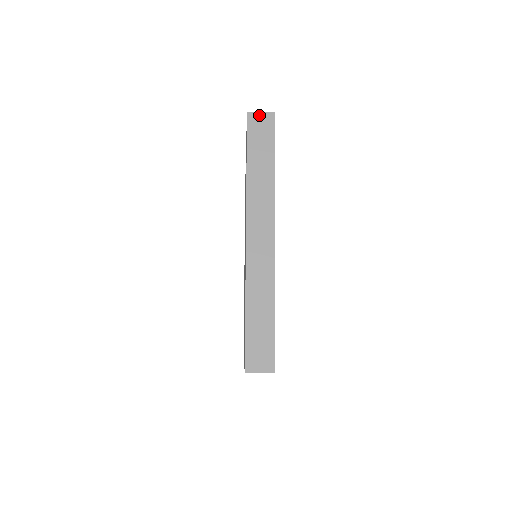
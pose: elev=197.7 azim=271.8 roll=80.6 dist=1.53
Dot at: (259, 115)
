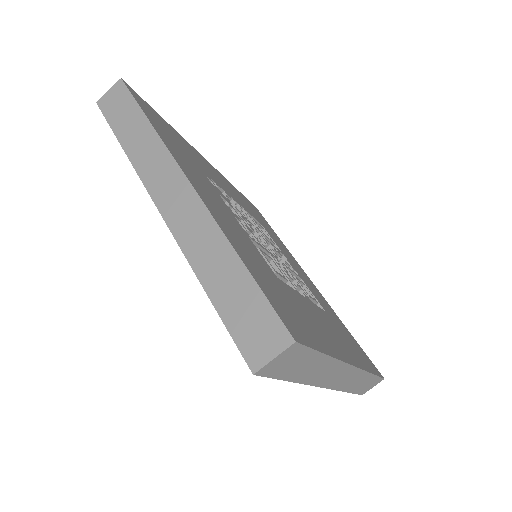
Dot at: (108, 94)
